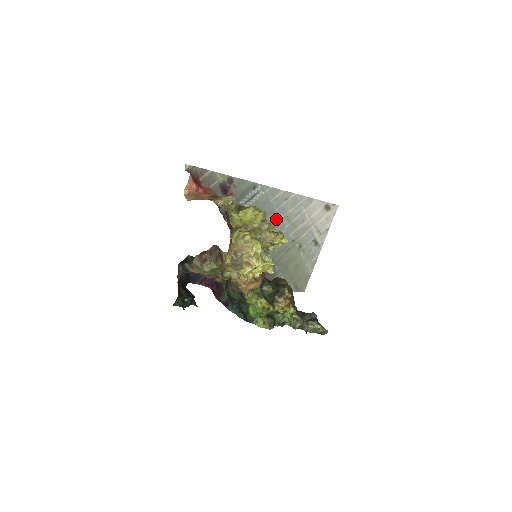
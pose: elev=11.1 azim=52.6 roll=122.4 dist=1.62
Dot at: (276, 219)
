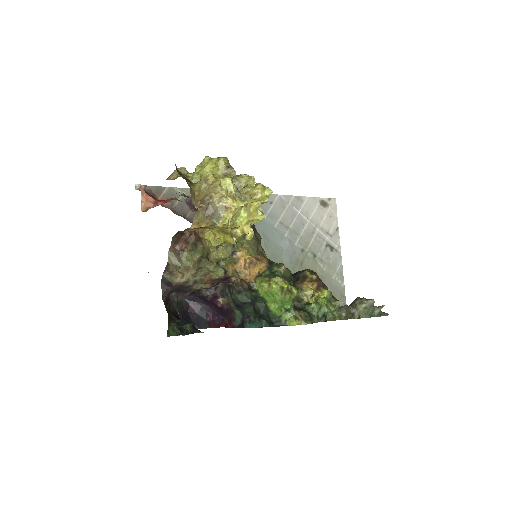
Dot at: (270, 228)
